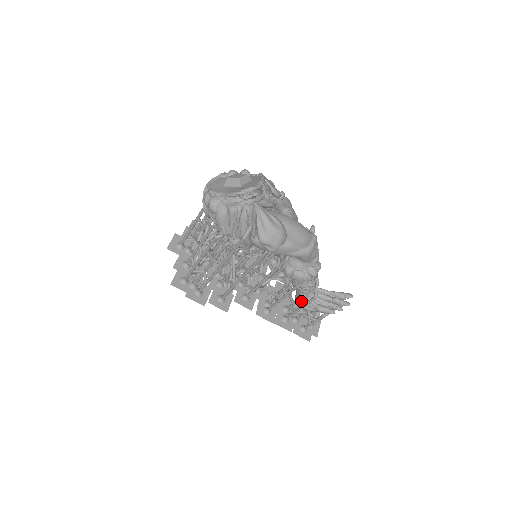
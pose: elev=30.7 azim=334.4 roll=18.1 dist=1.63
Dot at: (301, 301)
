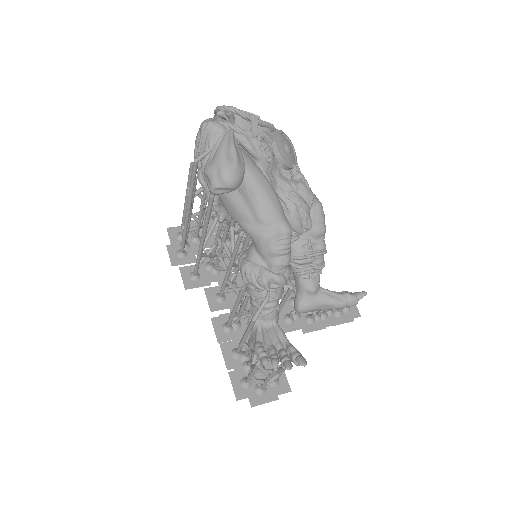
Dot at: occluded
